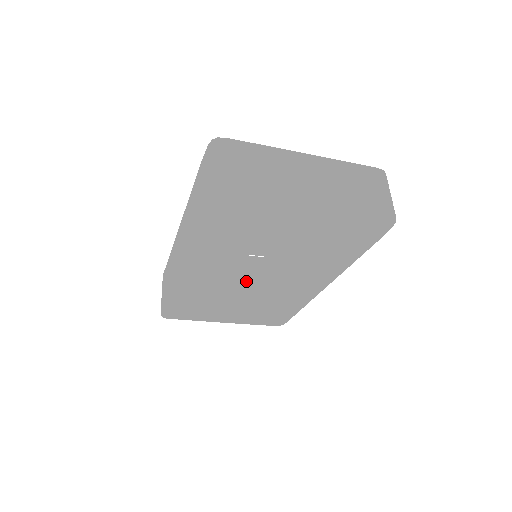
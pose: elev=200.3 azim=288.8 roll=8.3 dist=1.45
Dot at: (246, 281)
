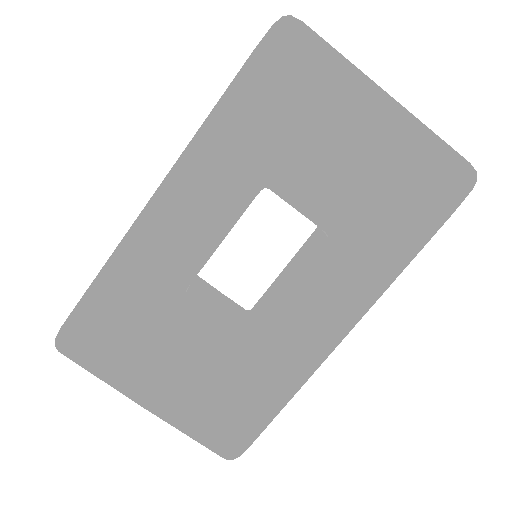
Dot at: (222, 309)
